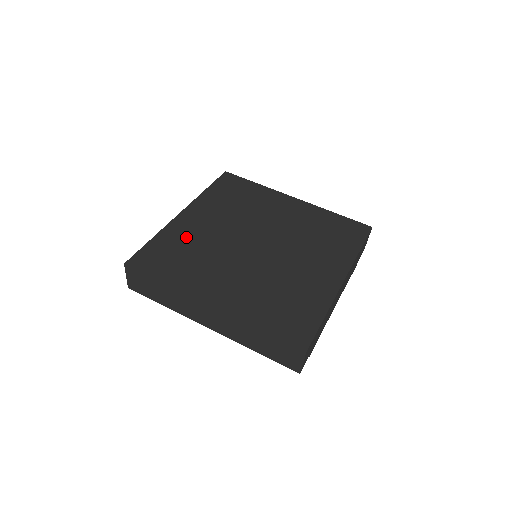
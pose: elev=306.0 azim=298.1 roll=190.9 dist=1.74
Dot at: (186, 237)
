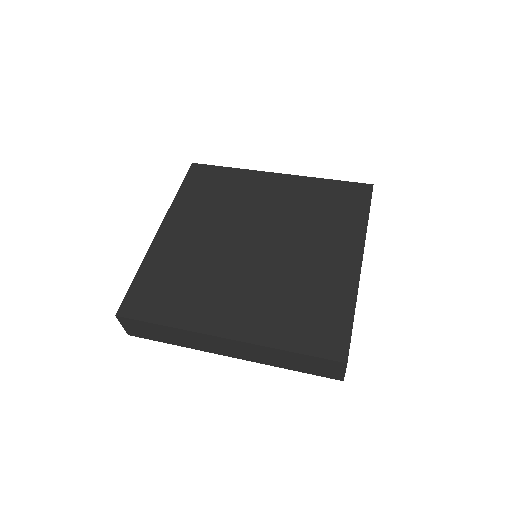
Dot at: (173, 260)
